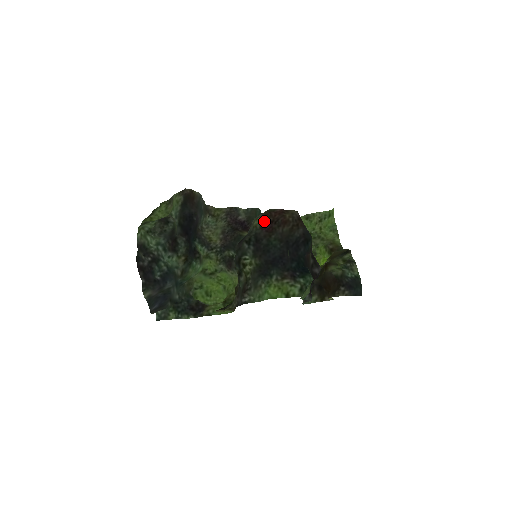
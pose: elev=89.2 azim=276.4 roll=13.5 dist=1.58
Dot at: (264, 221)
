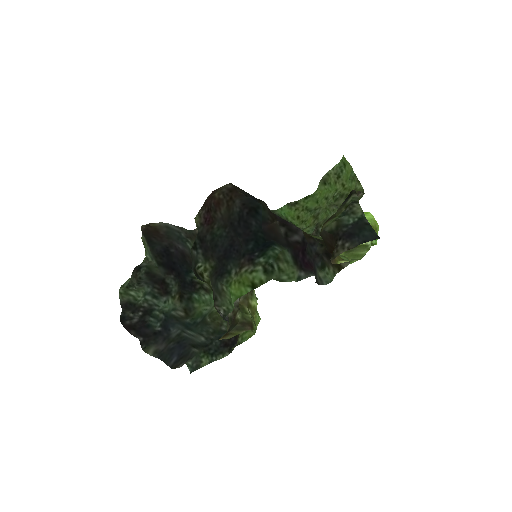
Dot at: (202, 215)
